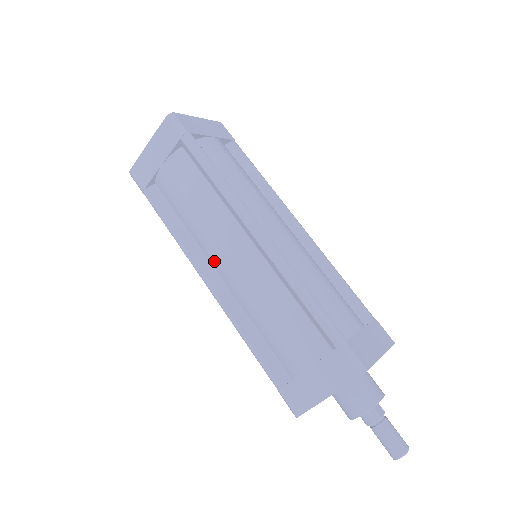
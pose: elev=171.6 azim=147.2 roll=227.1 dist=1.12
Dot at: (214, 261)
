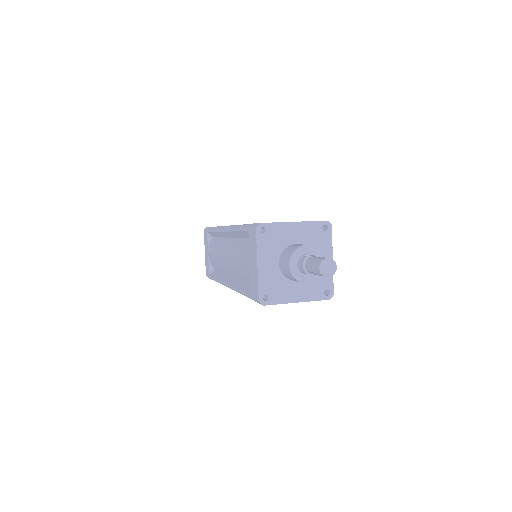
Dot at: (227, 270)
